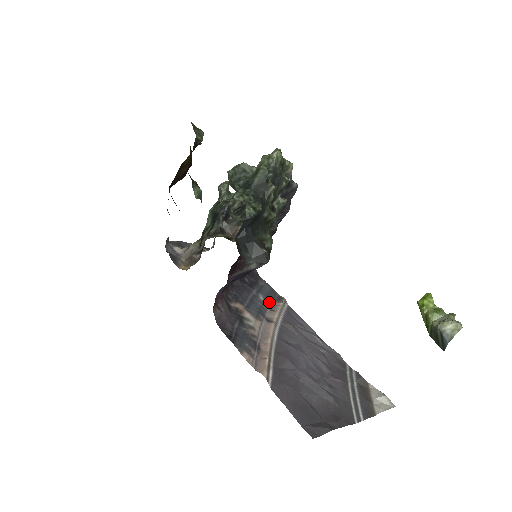
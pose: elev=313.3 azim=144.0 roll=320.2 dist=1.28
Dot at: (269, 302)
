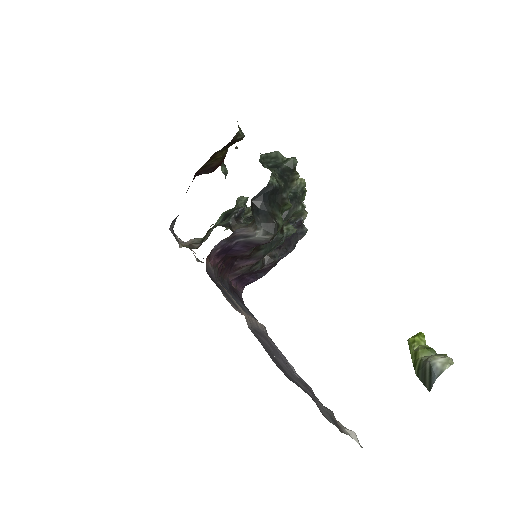
Dot at: (251, 316)
